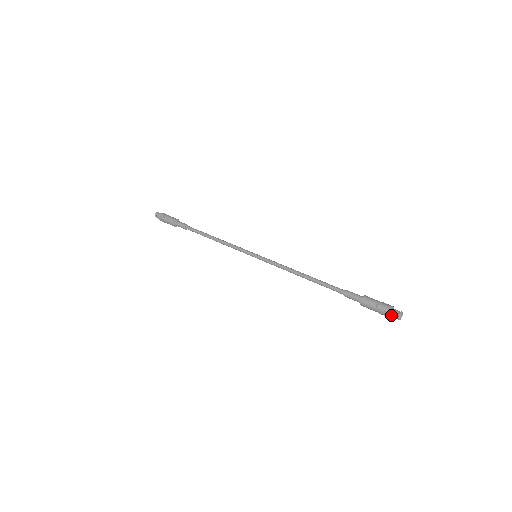
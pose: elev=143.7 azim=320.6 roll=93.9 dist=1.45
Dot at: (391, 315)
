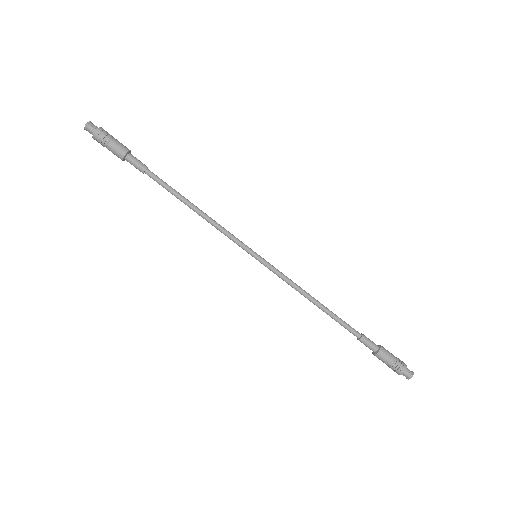
Dot at: (405, 372)
